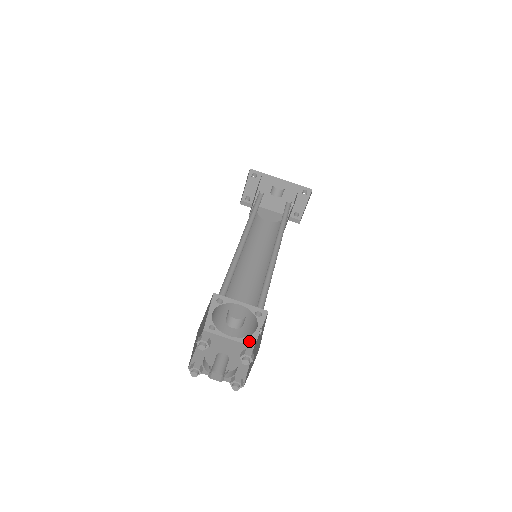
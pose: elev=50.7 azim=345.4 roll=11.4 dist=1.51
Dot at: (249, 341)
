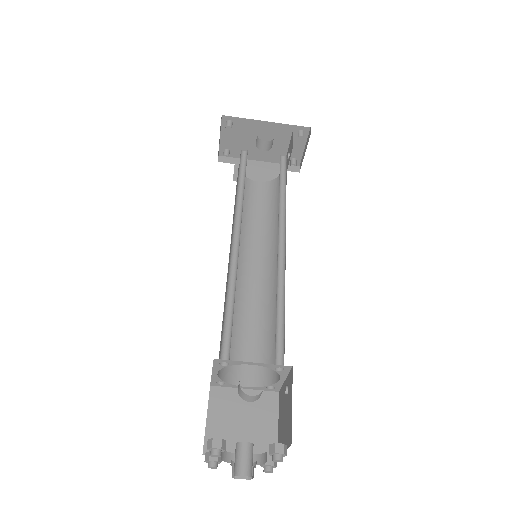
Dot at: (271, 387)
